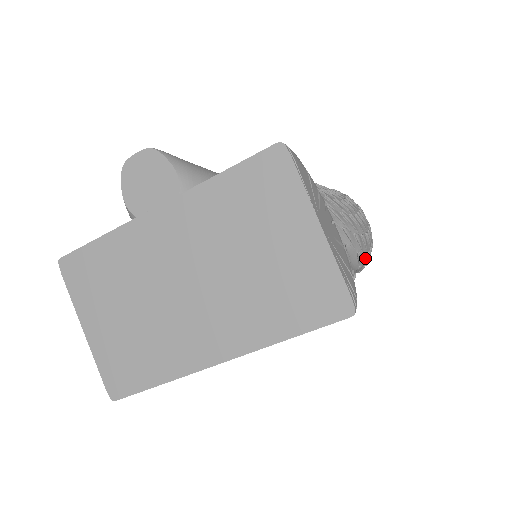
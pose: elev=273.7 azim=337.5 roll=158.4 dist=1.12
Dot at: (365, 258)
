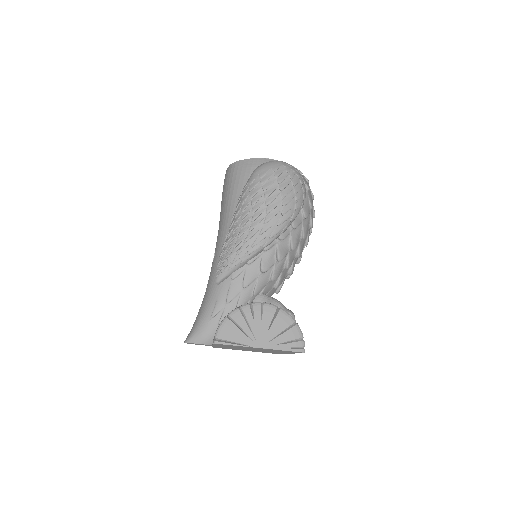
Dot at: (298, 208)
